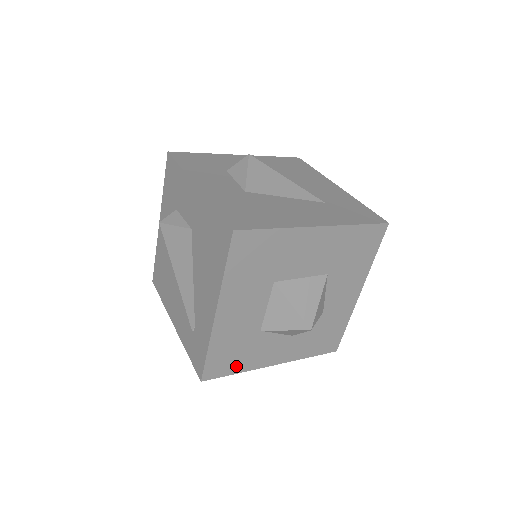
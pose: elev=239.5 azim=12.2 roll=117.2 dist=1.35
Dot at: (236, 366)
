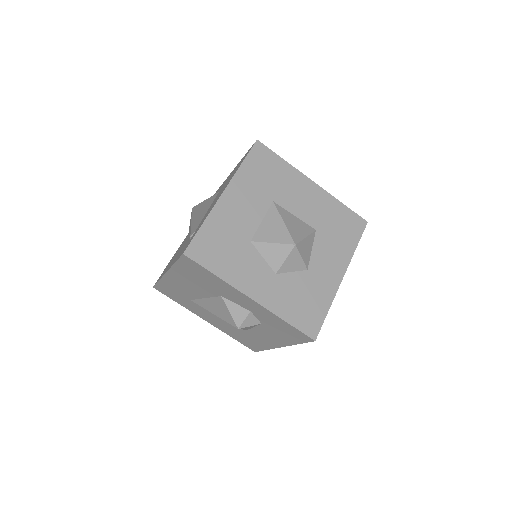
Dot at: (218, 265)
